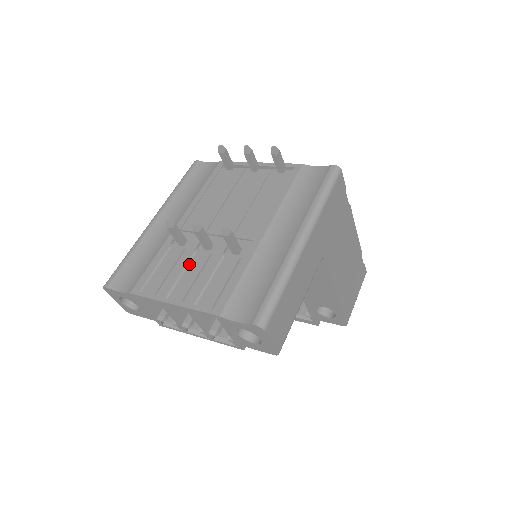
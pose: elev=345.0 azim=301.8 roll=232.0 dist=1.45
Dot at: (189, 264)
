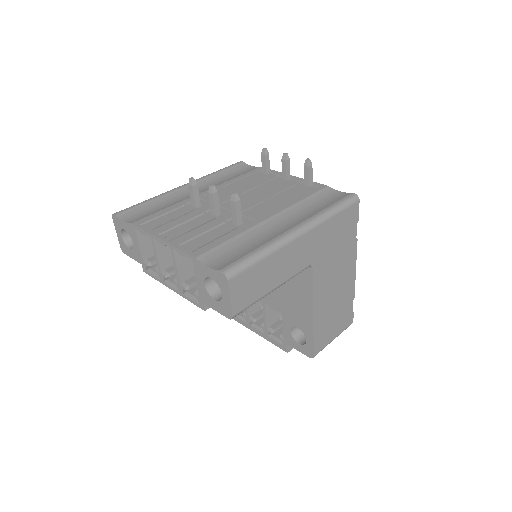
Dot at: (192, 219)
